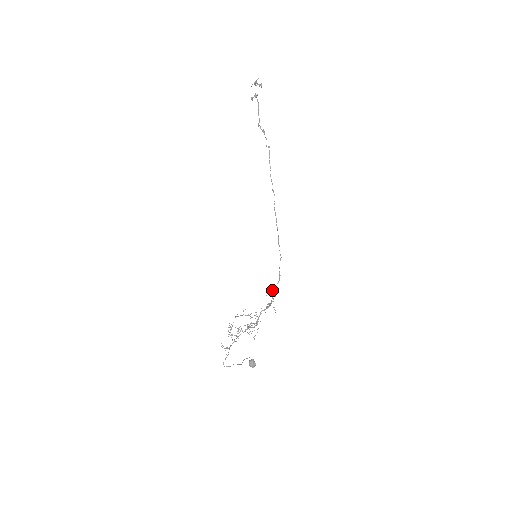
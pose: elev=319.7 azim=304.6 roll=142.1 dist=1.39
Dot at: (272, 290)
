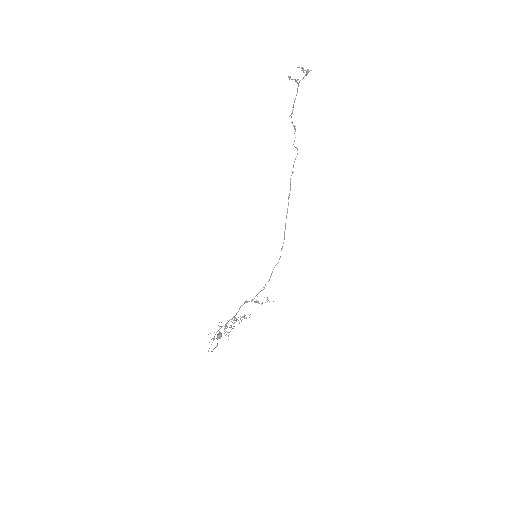
Dot at: occluded
